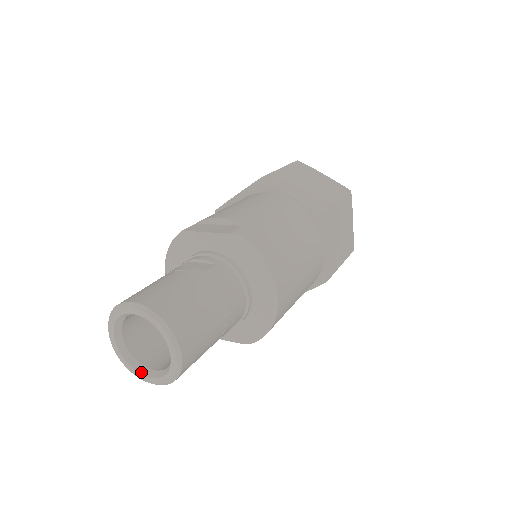
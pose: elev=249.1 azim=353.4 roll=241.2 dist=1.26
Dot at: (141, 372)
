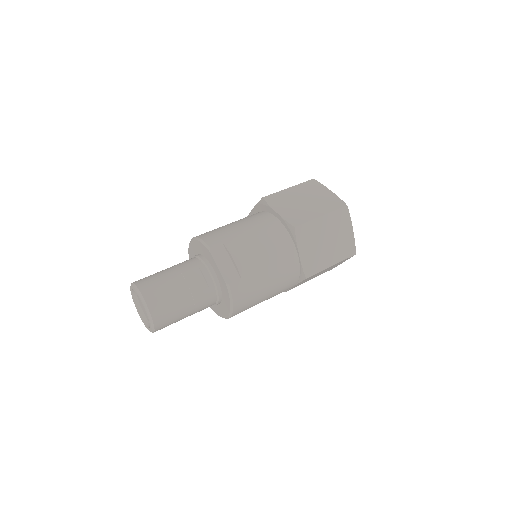
Dot at: (137, 307)
